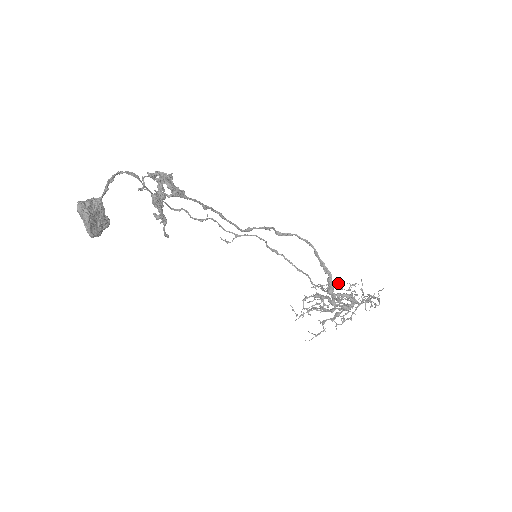
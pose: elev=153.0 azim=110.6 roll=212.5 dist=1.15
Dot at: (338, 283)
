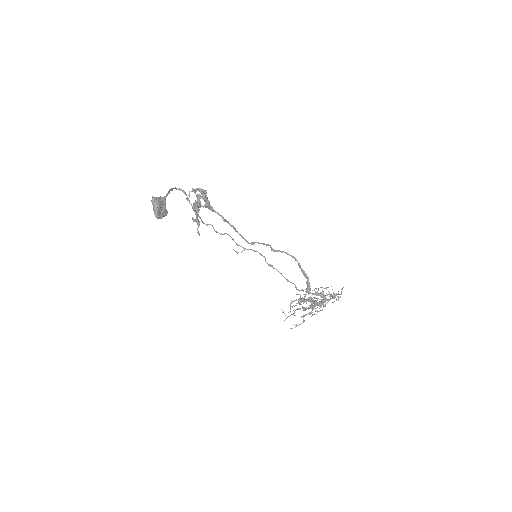
Dot at: occluded
